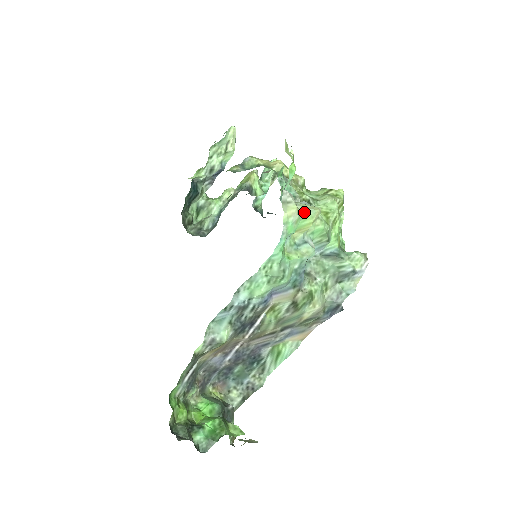
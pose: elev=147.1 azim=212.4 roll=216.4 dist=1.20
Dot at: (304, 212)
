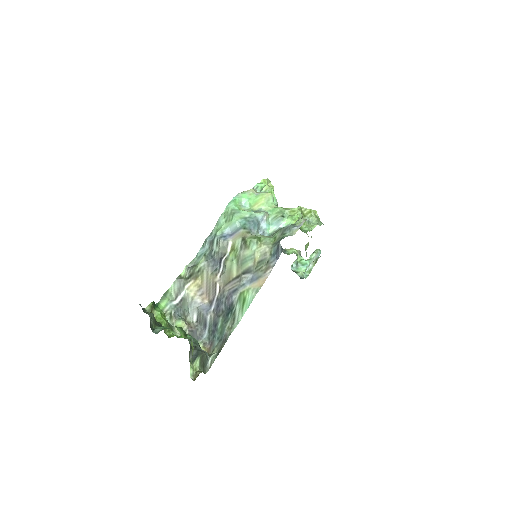
Dot at: (258, 193)
